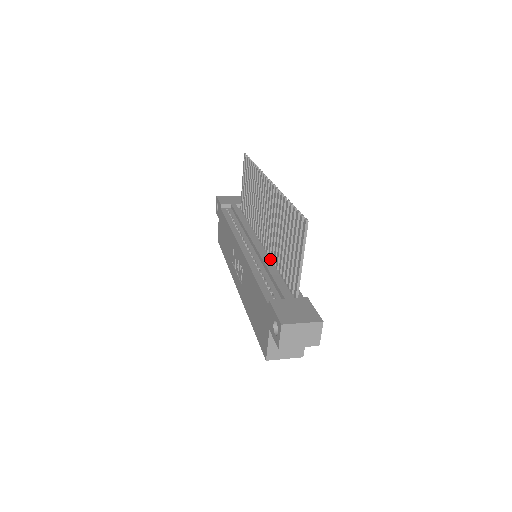
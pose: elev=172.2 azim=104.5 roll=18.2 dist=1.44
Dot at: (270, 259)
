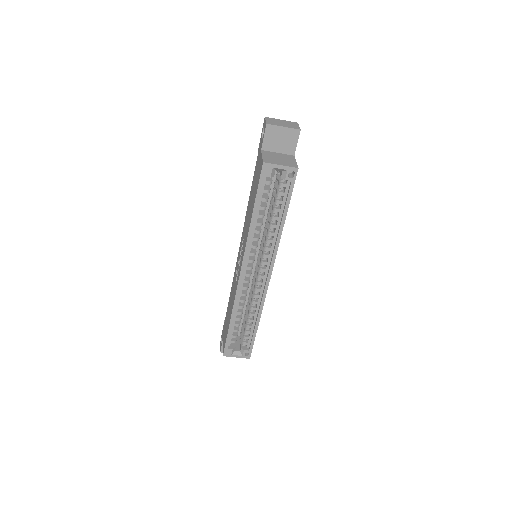
Dot at: occluded
